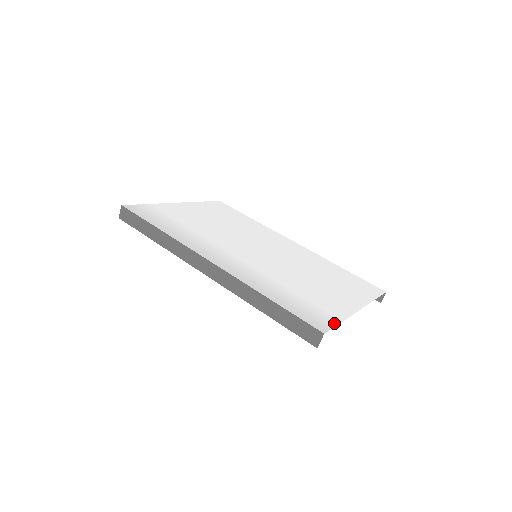
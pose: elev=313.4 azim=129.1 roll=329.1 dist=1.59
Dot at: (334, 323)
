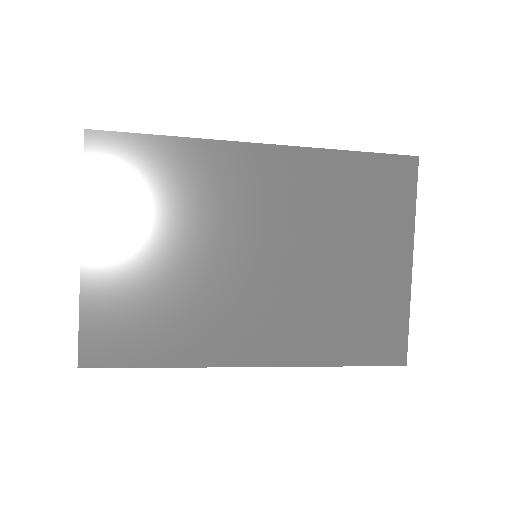
Dot at: occluded
